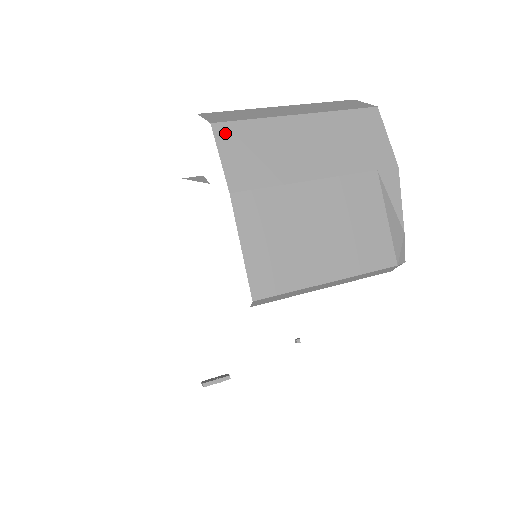
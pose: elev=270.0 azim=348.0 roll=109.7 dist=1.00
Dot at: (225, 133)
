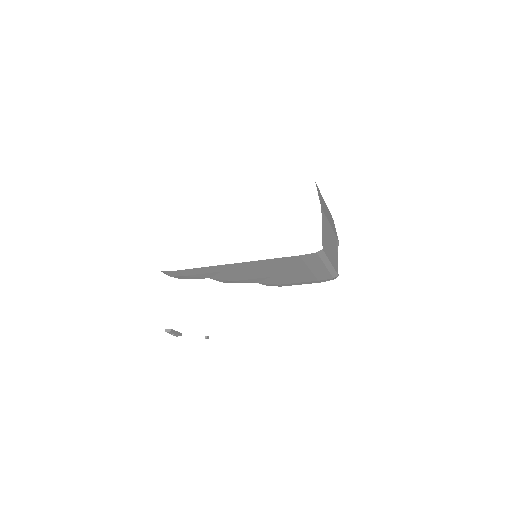
Dot at: (317, 188)
